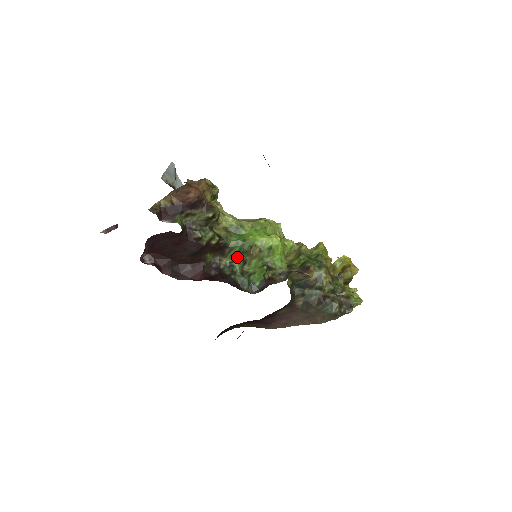
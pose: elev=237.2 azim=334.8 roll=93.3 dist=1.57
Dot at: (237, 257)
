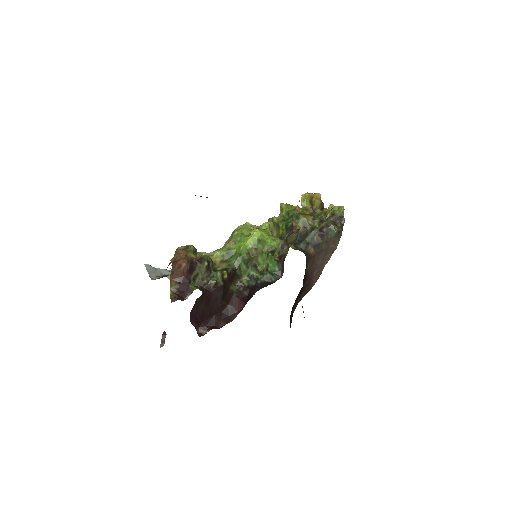
Dot at: (248, 269)
